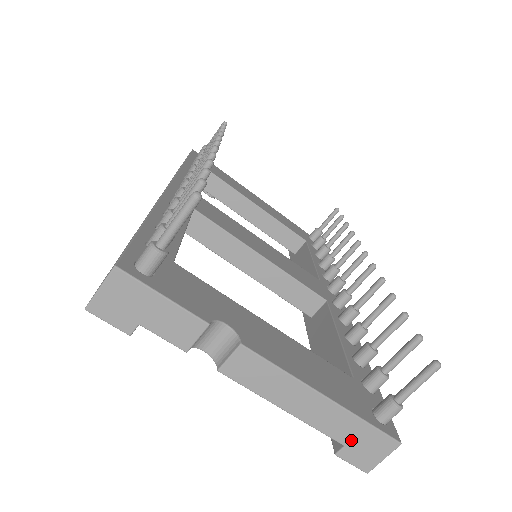
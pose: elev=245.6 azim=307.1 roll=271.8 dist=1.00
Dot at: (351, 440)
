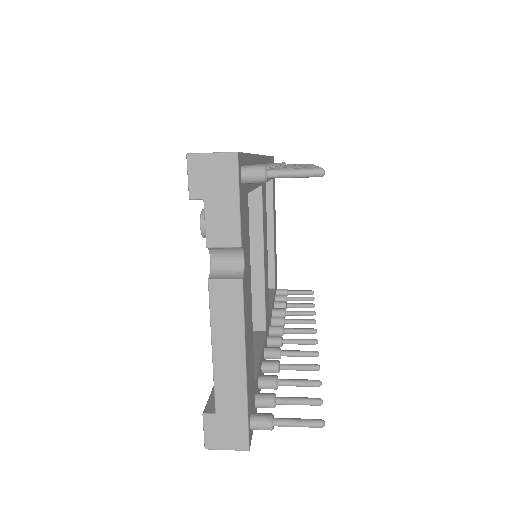
Dot at: (224, 414)
